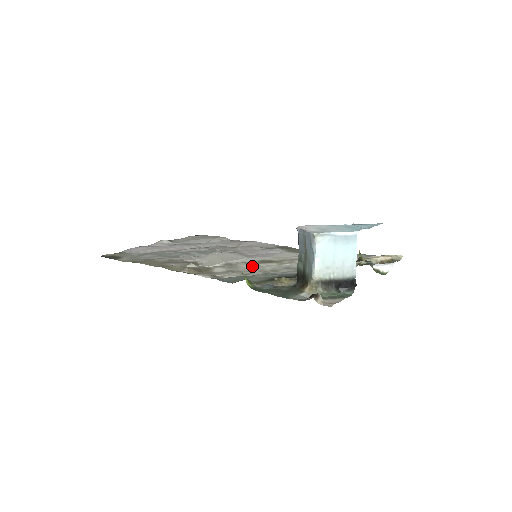
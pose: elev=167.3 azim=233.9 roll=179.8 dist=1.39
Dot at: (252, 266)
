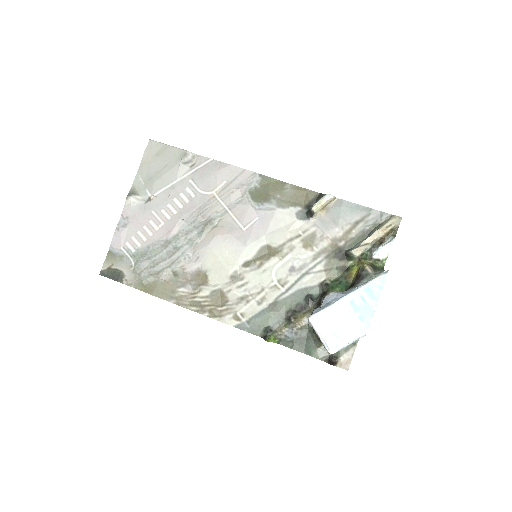
Dot at: (258, 275)
